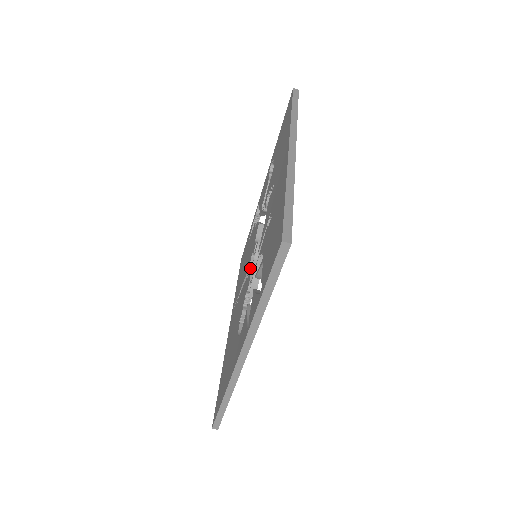
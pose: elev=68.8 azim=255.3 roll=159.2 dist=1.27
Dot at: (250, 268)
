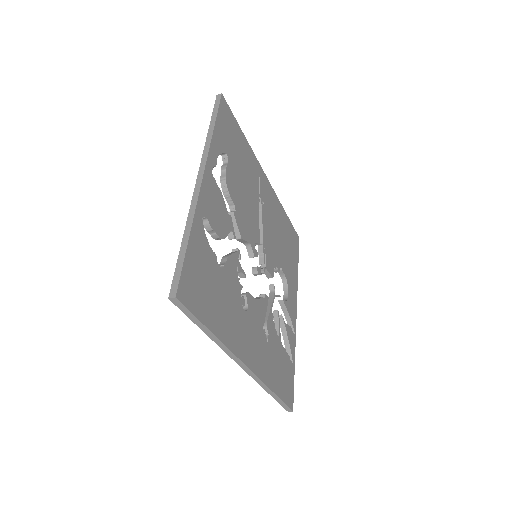
Dot at: occluded
